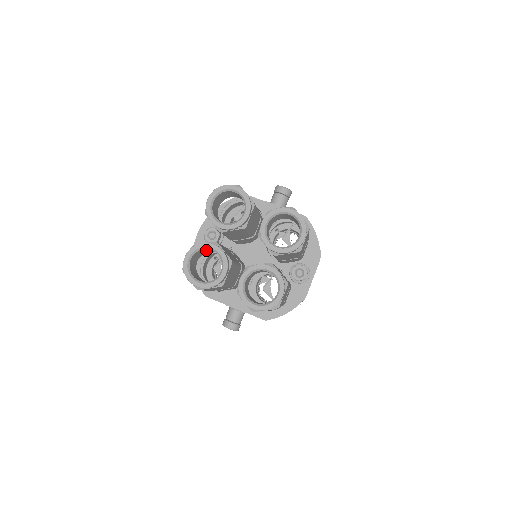
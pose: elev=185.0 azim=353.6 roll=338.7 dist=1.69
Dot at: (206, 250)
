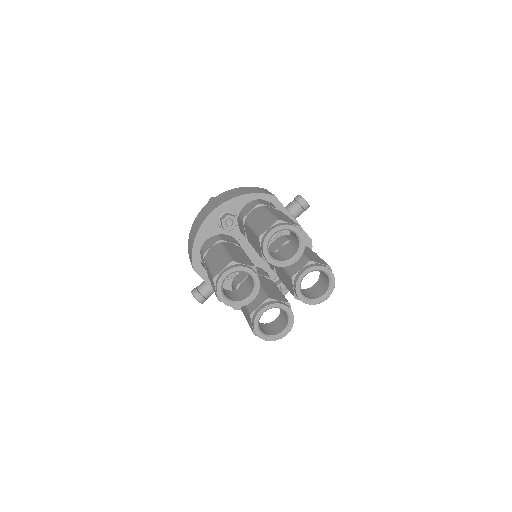
Dot at: occluded
